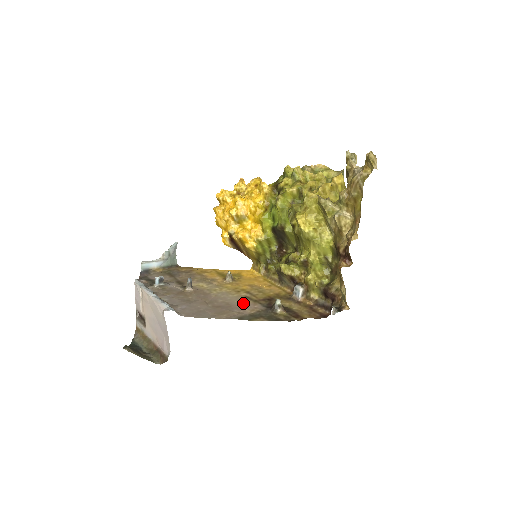
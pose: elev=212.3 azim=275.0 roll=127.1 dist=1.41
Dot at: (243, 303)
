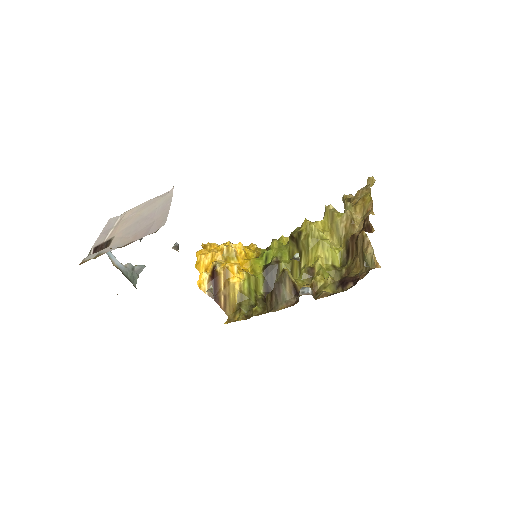
Dot at: occluded
